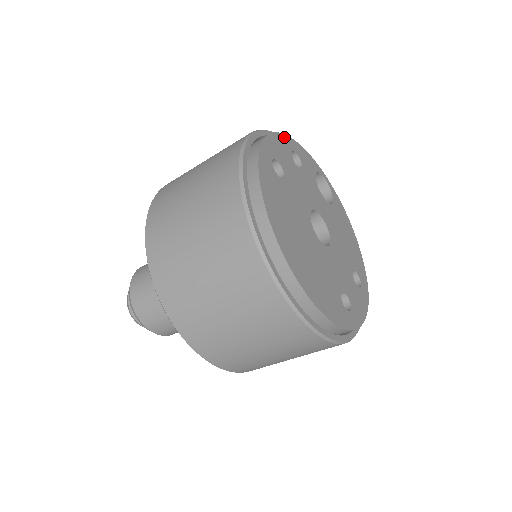
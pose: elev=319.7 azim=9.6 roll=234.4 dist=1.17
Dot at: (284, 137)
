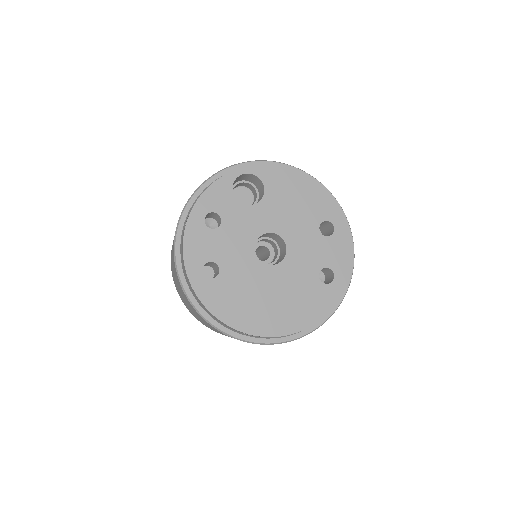
Dot at: (190, 222)
